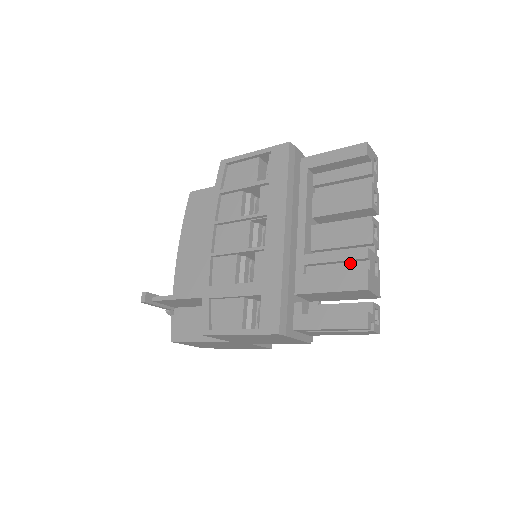
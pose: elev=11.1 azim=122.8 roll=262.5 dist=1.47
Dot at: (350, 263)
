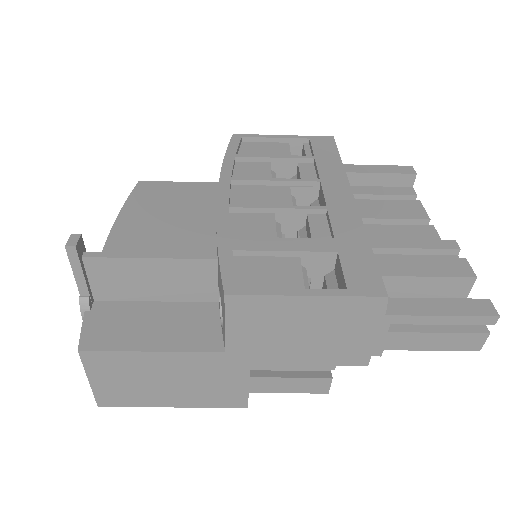
Dot at: (433, 255)
